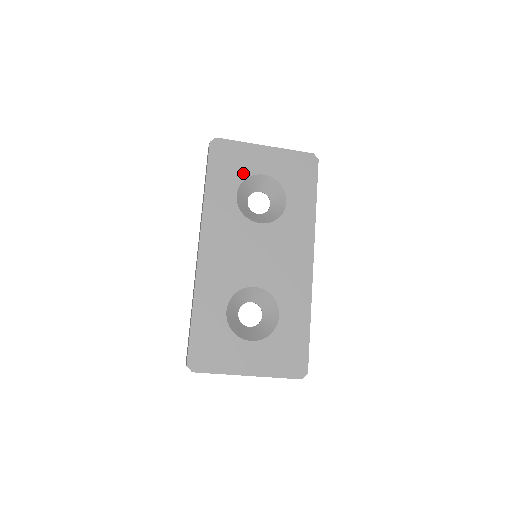
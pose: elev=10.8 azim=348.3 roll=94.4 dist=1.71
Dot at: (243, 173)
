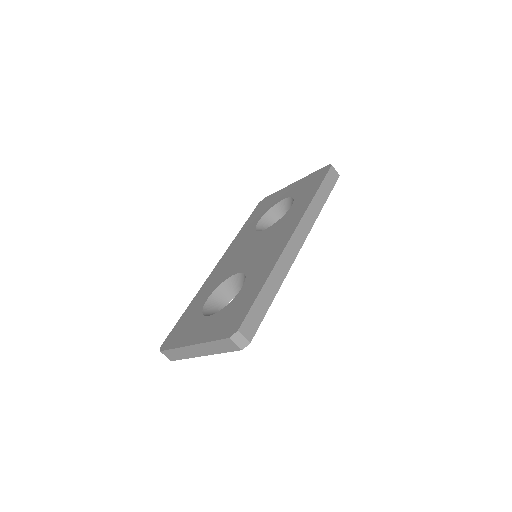
Dot at: (270, 207)
